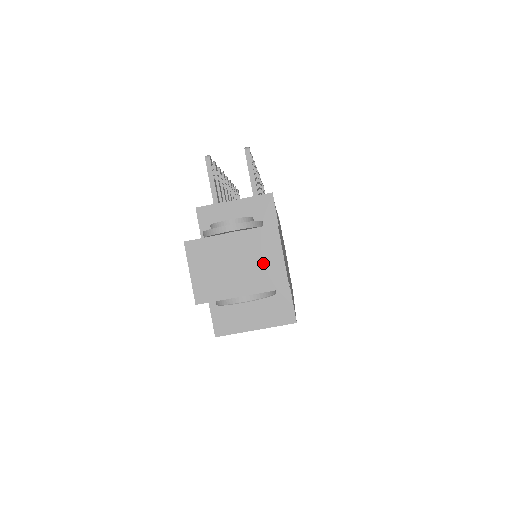
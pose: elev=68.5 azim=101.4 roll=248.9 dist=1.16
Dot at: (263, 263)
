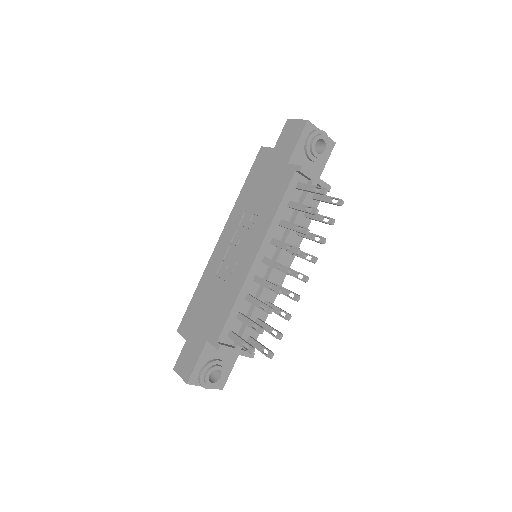
Dot at: occluded
